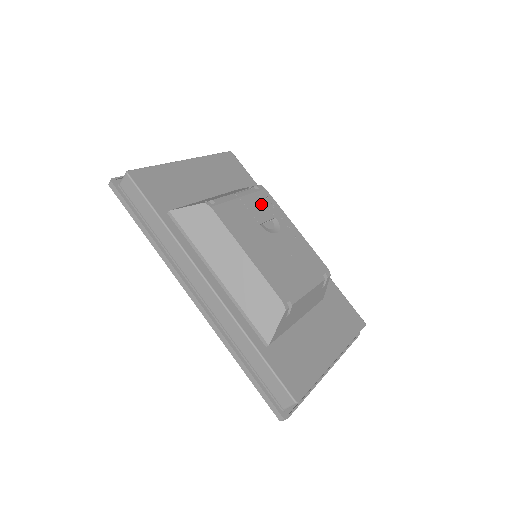
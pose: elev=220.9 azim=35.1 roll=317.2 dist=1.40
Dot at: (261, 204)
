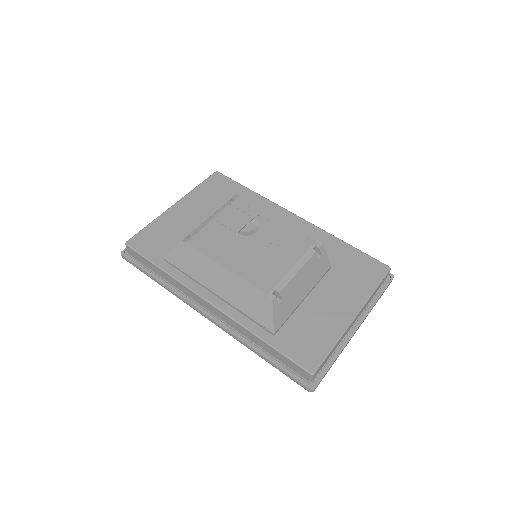
Dot at: (237, 213)
